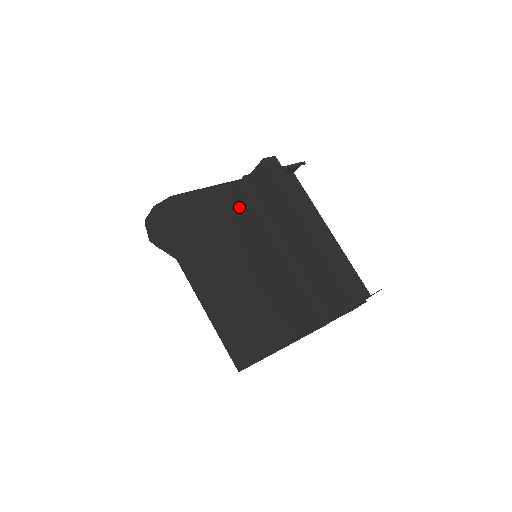
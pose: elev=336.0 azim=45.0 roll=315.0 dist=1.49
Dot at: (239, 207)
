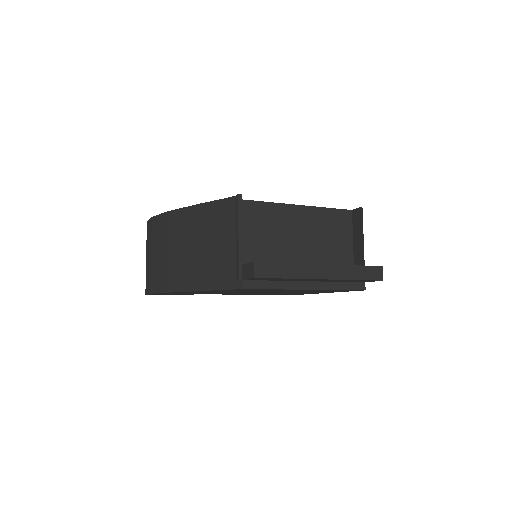
Dot at: occluded
